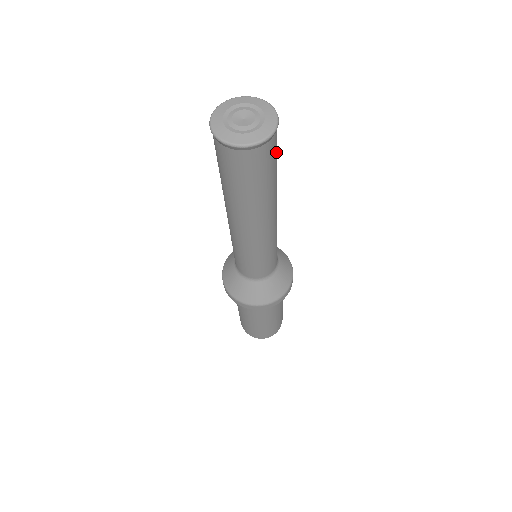
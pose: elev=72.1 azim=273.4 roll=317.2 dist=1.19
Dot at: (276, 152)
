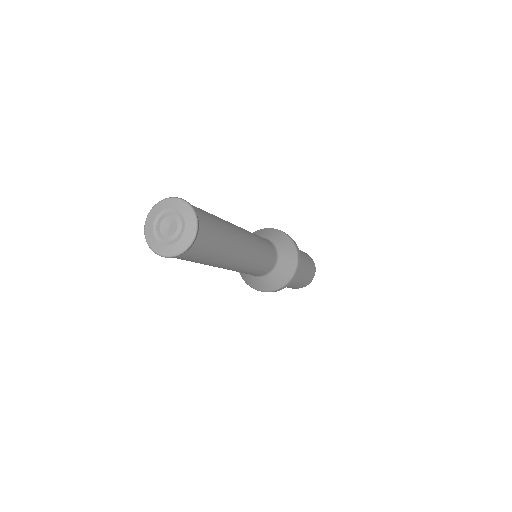
Dot at: (211, 227)
